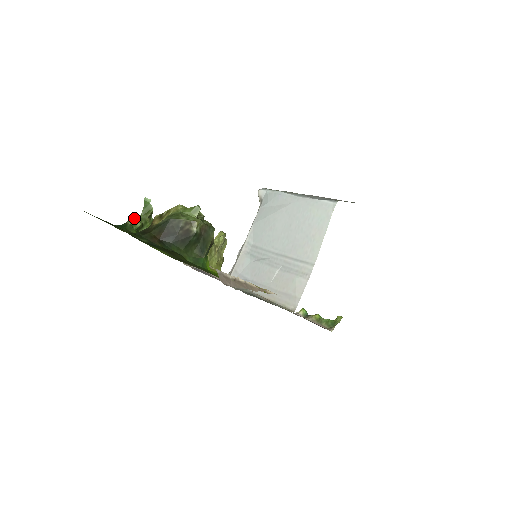
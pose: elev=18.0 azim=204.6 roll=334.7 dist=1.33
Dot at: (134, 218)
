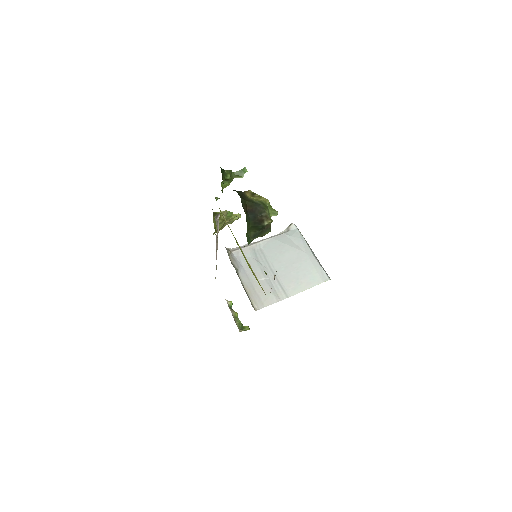
Dot at: (230, 172)
